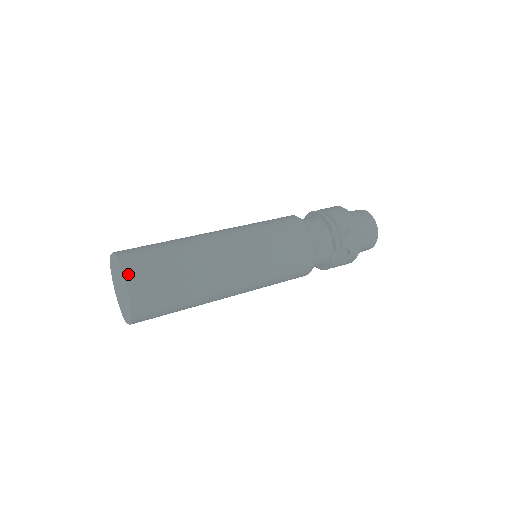
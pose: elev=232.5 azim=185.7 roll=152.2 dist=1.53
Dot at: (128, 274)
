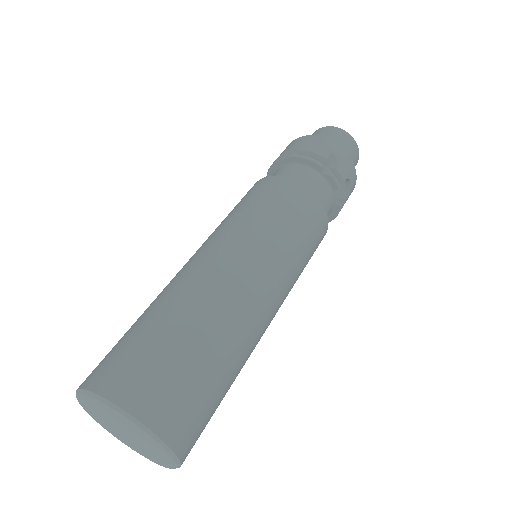
Dot at: (133, 405)
